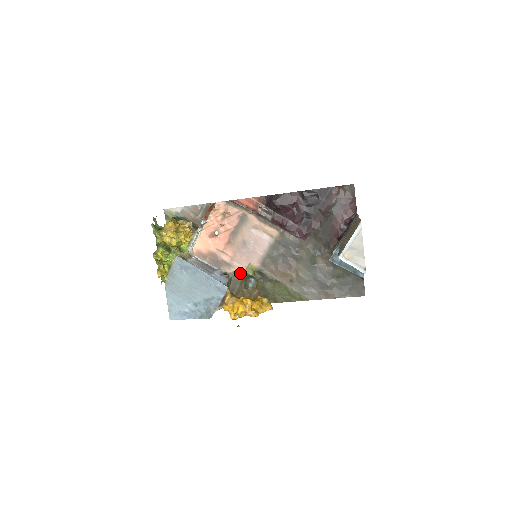
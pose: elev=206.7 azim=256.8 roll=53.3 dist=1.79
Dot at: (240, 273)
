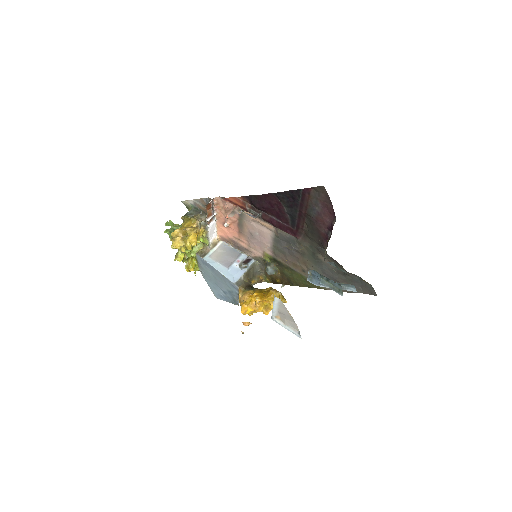
Dot at: (260, 258)
